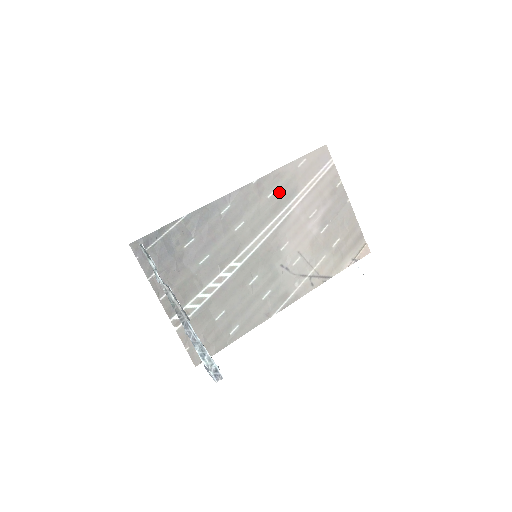
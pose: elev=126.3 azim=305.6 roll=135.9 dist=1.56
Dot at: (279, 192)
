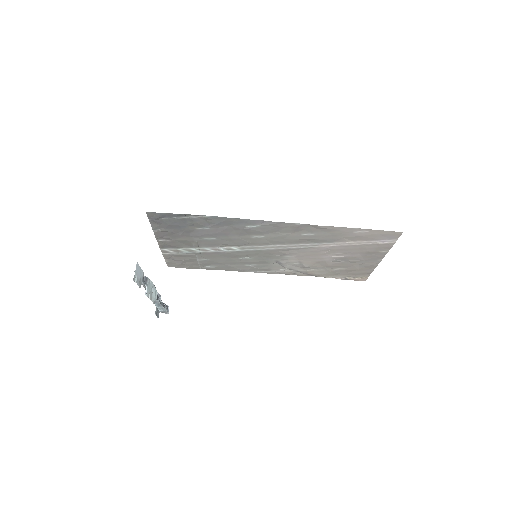
Dot at: (316, 236)
